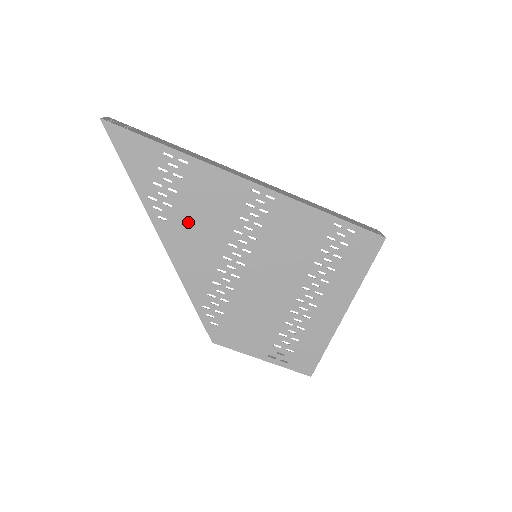
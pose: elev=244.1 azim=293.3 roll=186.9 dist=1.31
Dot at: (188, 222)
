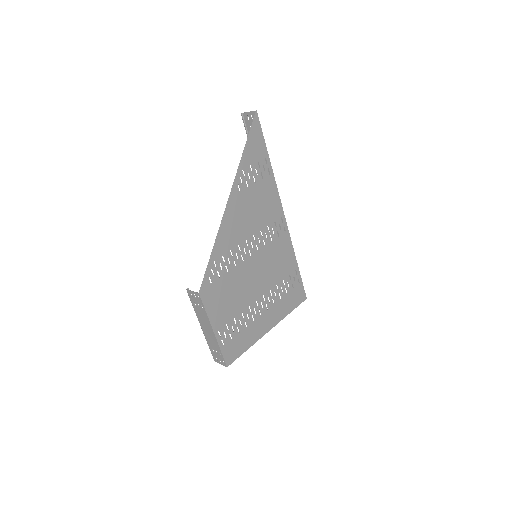
Dot at: (247, 203)
